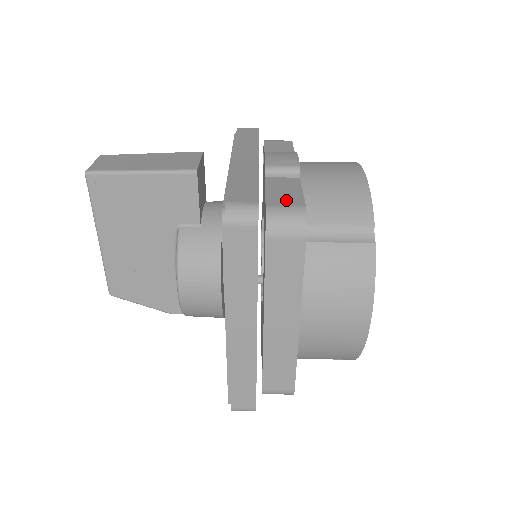
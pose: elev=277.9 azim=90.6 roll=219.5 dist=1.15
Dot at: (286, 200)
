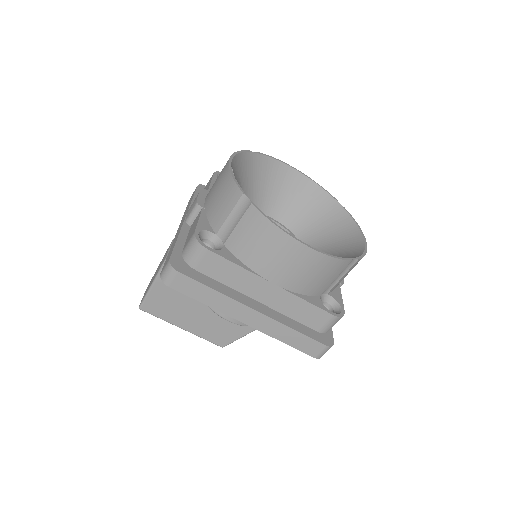
Dot at: (190, 237)
